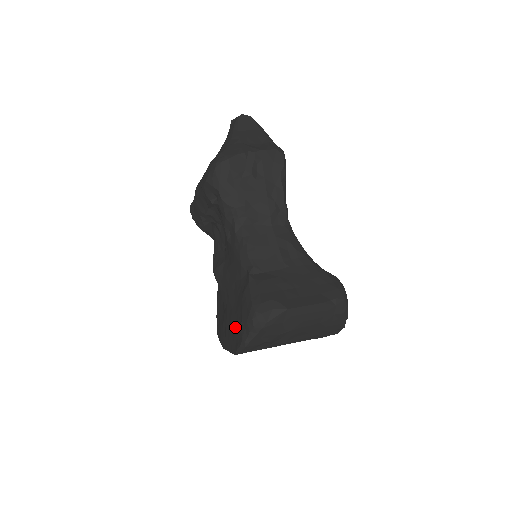
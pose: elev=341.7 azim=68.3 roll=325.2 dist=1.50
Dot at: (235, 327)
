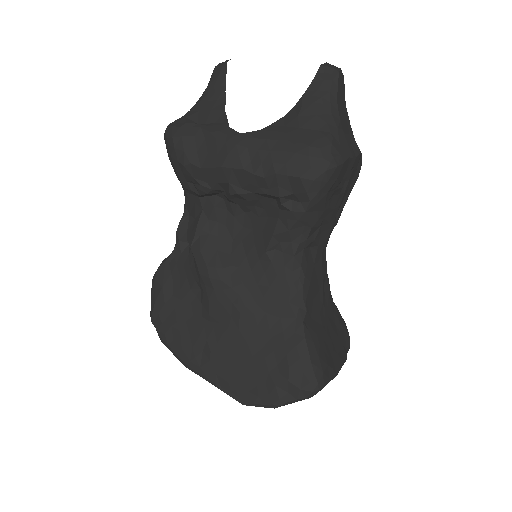
Dot at: (253, 373)
